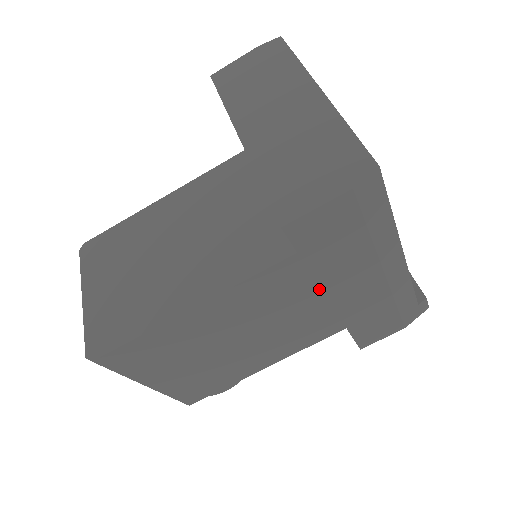
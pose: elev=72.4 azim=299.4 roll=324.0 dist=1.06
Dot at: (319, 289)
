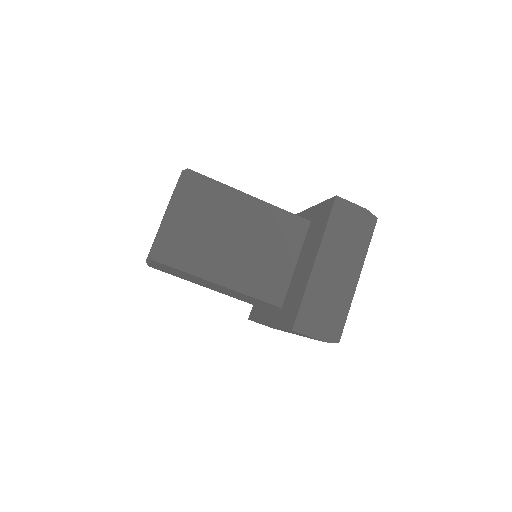
Dot at: occluded
